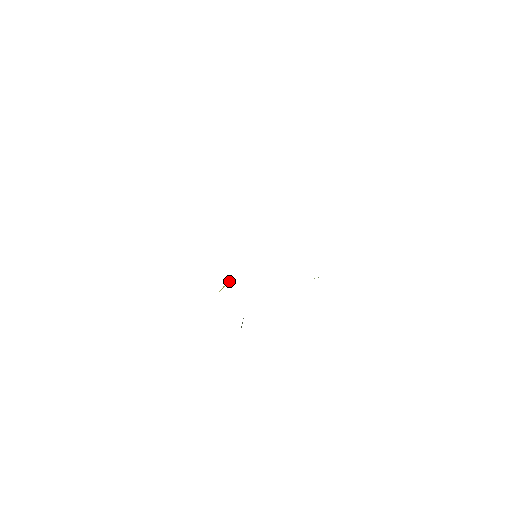
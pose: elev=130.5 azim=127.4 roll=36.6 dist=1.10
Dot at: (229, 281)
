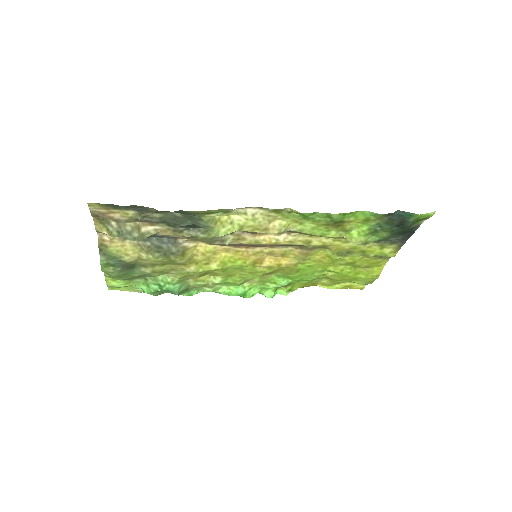
Dot at: (217, 245)
